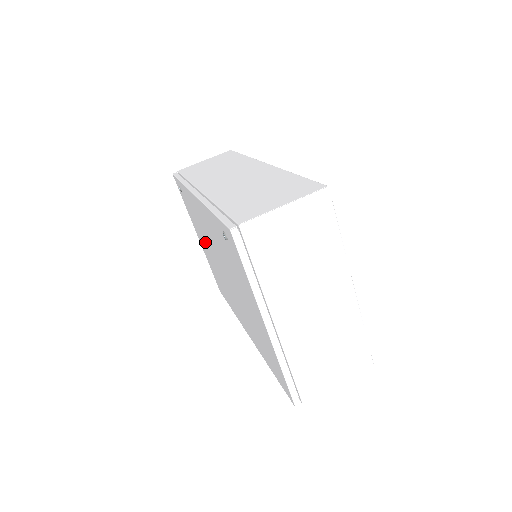
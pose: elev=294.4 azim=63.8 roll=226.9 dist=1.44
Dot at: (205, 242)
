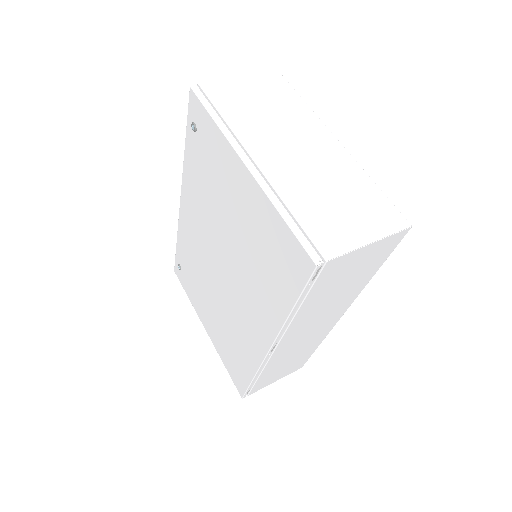
Dot at: (206, 293)
